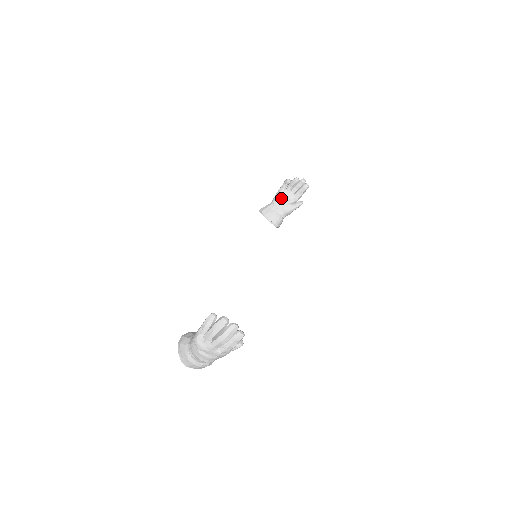
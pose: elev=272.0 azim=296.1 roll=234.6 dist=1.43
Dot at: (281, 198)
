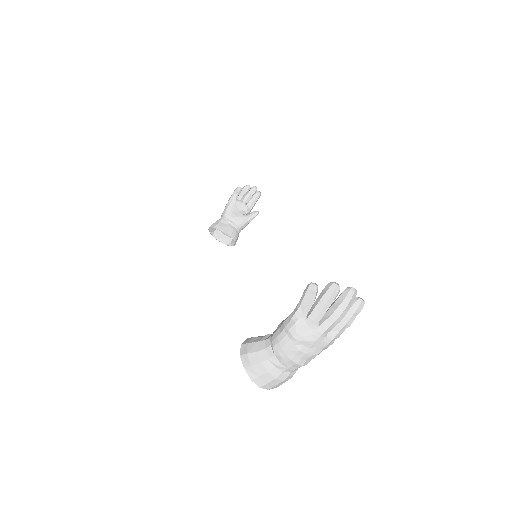
Dot at: (233, 210)
